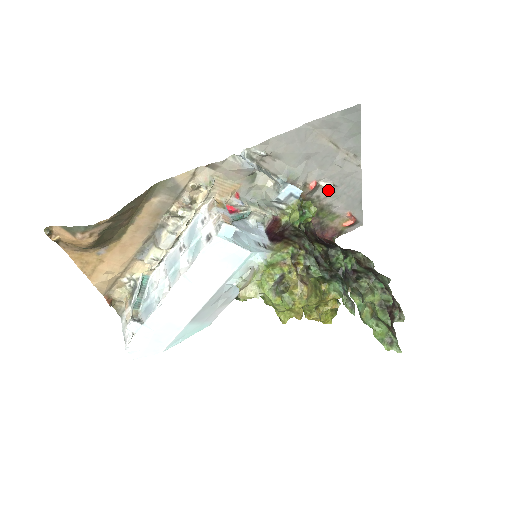
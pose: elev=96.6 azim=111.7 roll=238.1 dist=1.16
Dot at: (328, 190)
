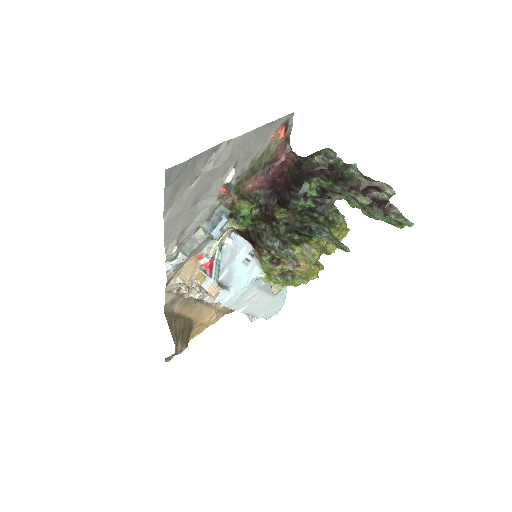
Dot at: (236, 169)
